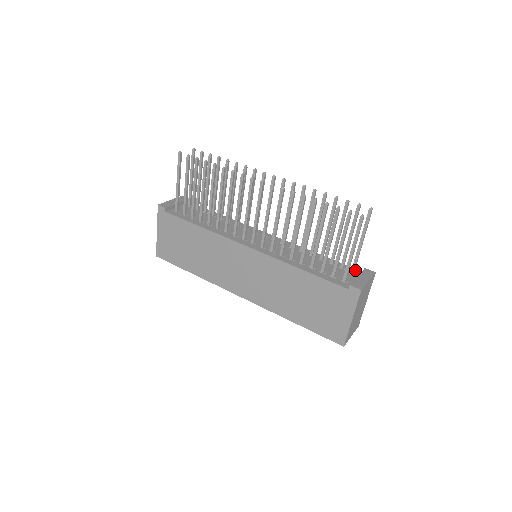
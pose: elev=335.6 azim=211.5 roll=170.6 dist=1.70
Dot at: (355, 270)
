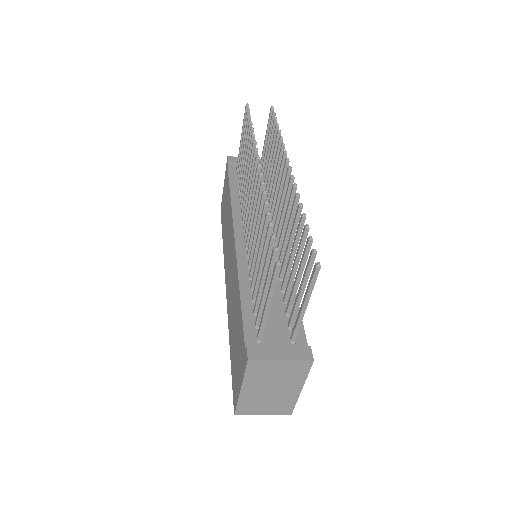
Dot at: (301, 340)
